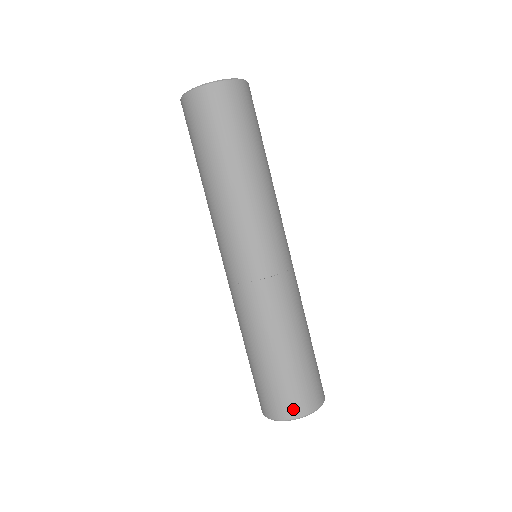
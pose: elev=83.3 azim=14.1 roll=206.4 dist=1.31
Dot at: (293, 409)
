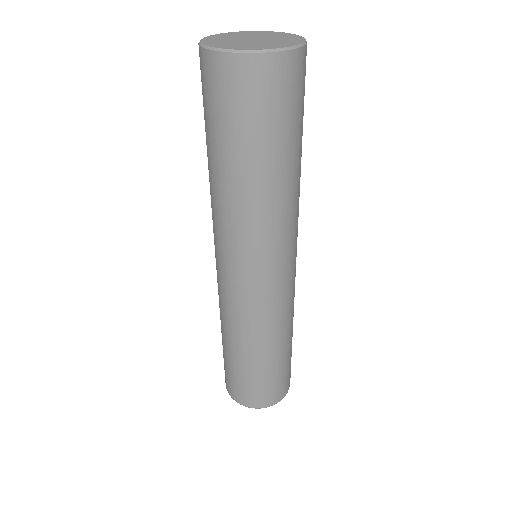
Dot at: (275, 398)
